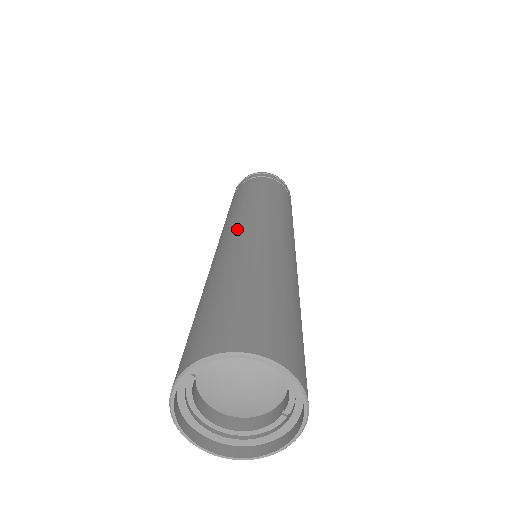
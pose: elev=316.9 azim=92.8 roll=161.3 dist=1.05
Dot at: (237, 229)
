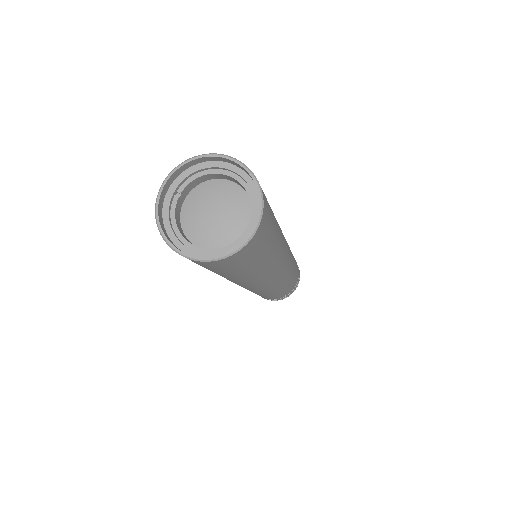
Dot at: occluded
